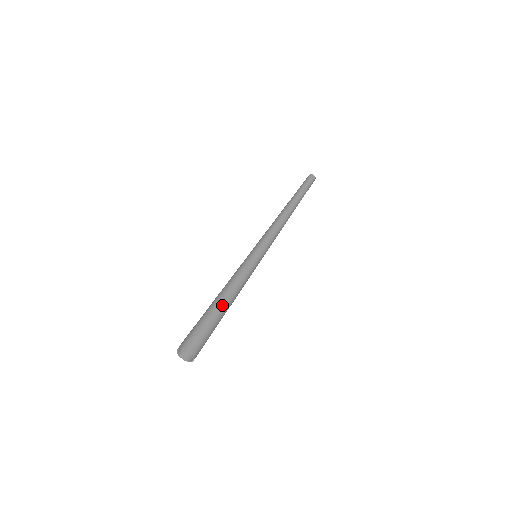
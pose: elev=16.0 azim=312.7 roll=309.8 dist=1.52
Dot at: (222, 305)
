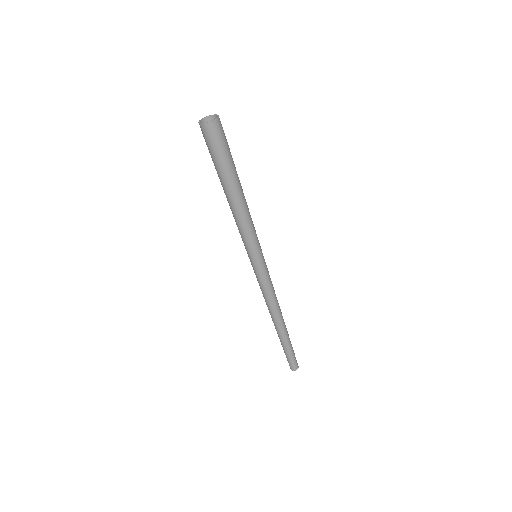
Dot at: occluded
